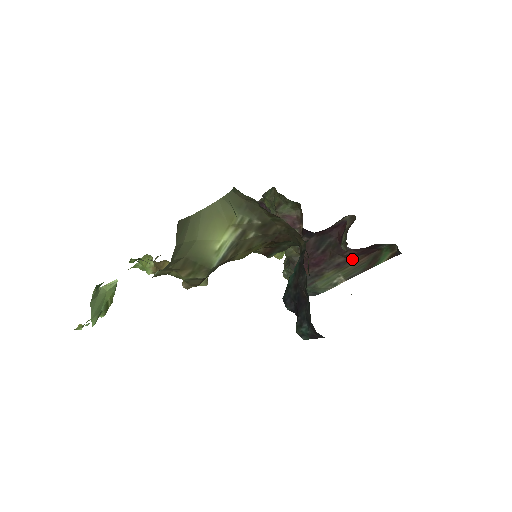
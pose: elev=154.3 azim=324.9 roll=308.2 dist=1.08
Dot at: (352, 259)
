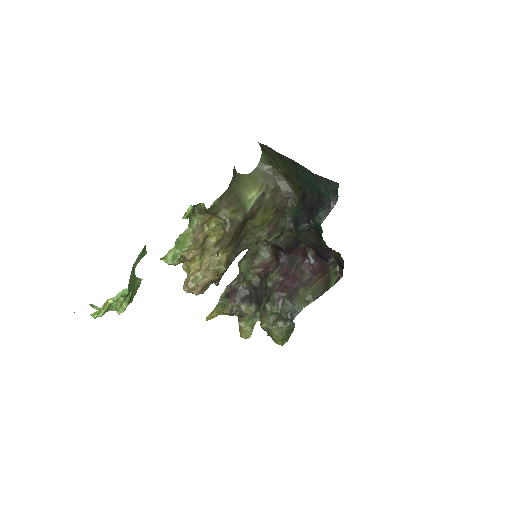
Dot at: (314, 277)
